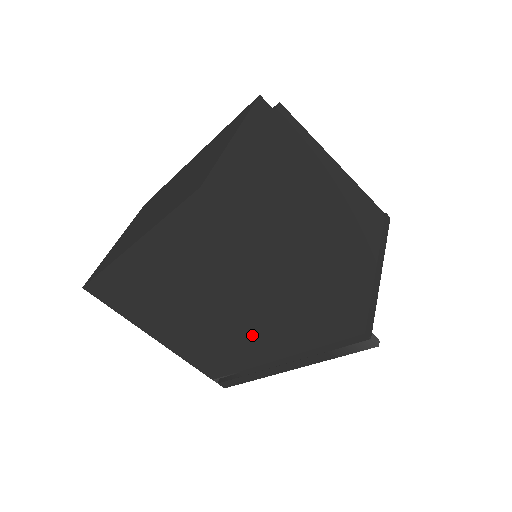
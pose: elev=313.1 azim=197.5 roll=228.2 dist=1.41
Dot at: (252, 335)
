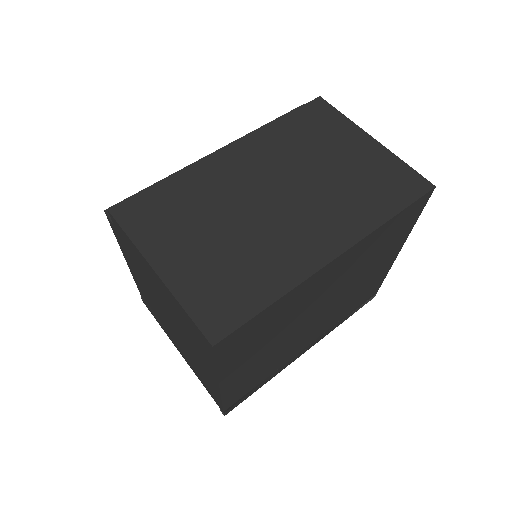
Dot at: (319, 325)
